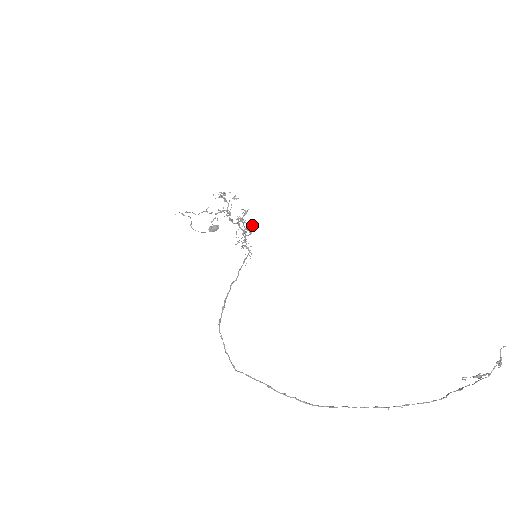
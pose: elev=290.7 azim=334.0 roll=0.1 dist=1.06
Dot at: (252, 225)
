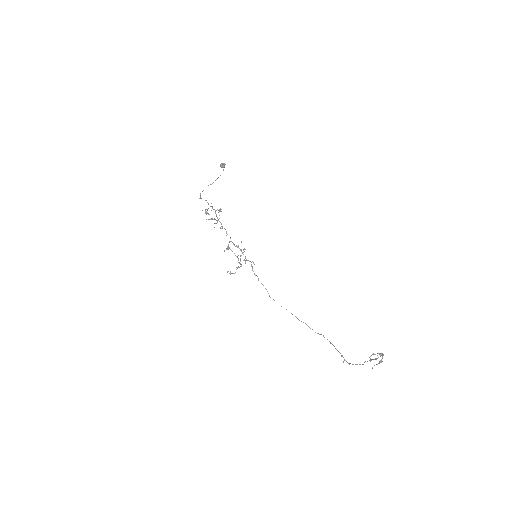
Dot at: (237, 268)
